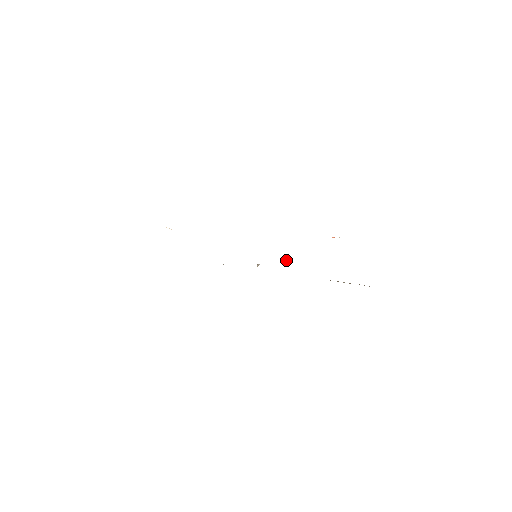
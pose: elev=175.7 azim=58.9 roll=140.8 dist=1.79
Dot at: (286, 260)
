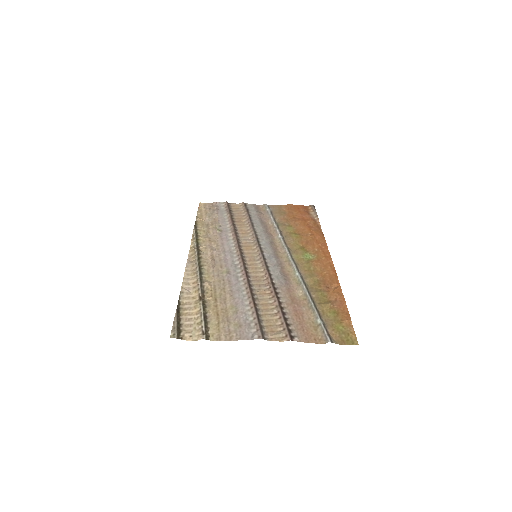
Dot at: (267, 273)
